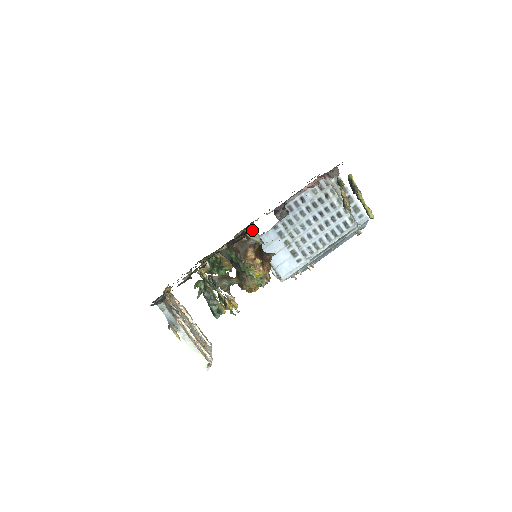
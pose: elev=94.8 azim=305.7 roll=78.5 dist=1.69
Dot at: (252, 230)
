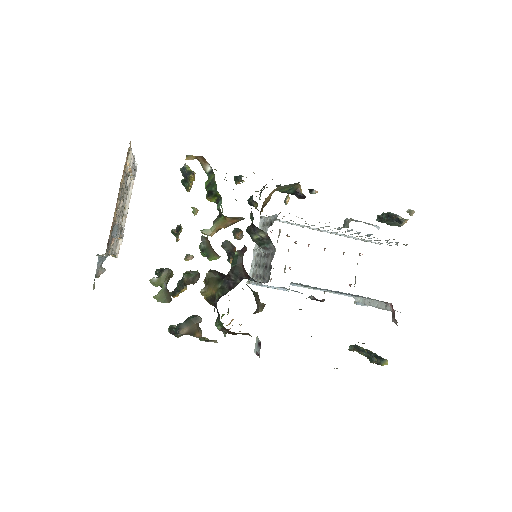
Dot at: (259, 350)
